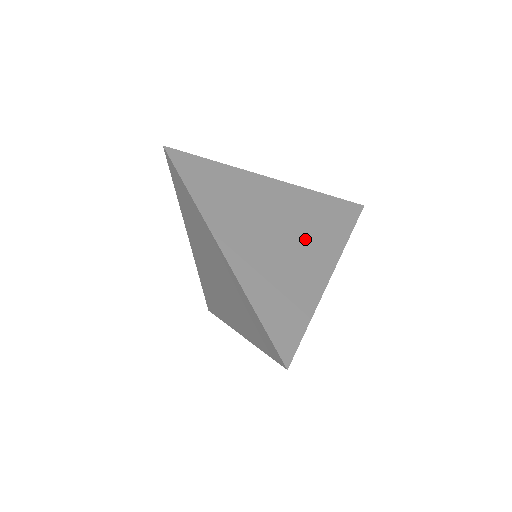
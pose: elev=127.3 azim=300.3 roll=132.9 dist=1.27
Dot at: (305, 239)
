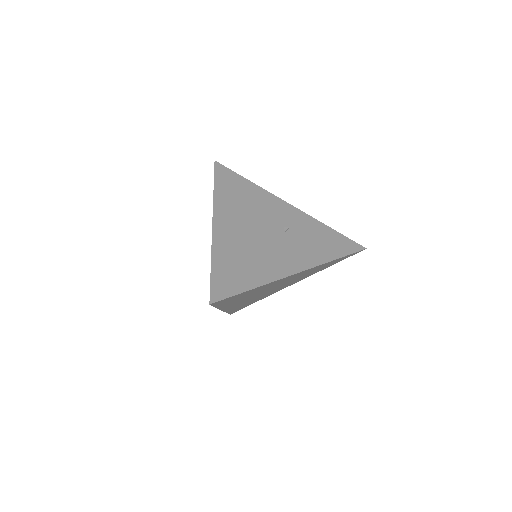
Dot at: occluded
